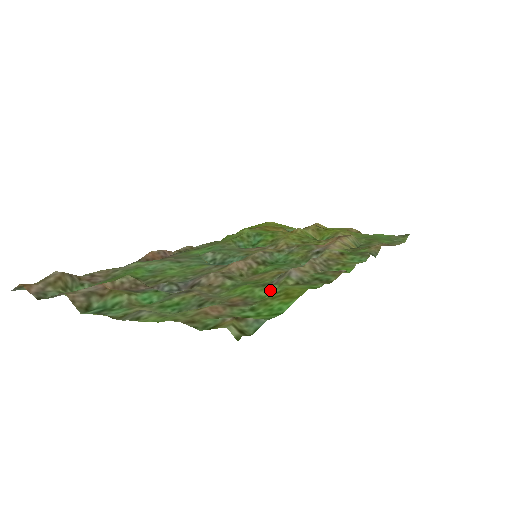
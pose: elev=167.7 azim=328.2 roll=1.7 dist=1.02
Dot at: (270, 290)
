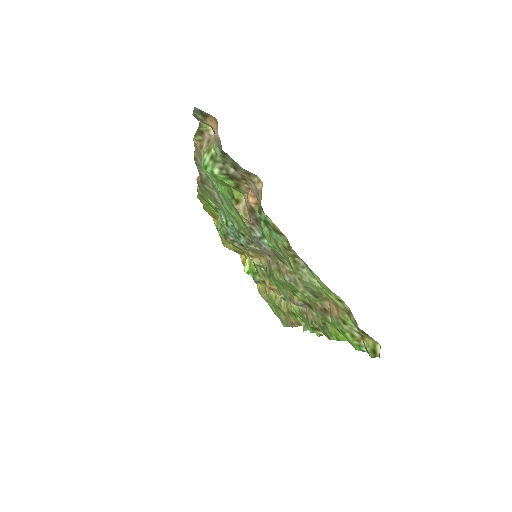
Dot at: occluded
